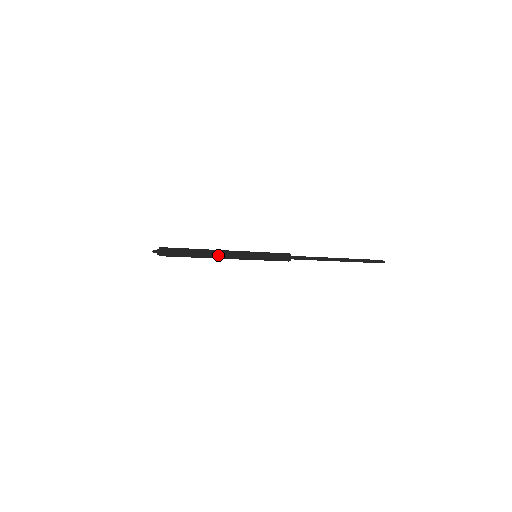
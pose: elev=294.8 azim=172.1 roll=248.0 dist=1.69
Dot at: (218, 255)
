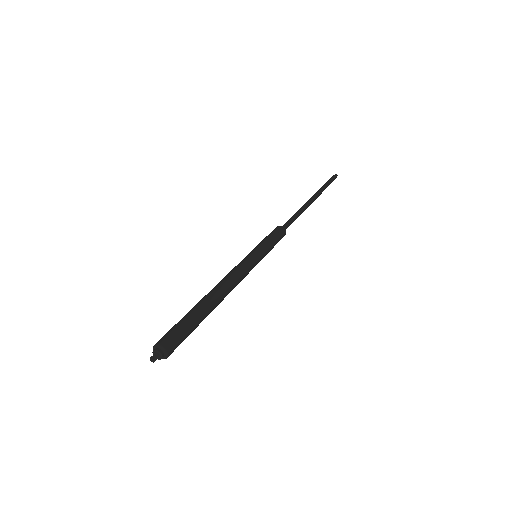
Dot at: (228, 290)
